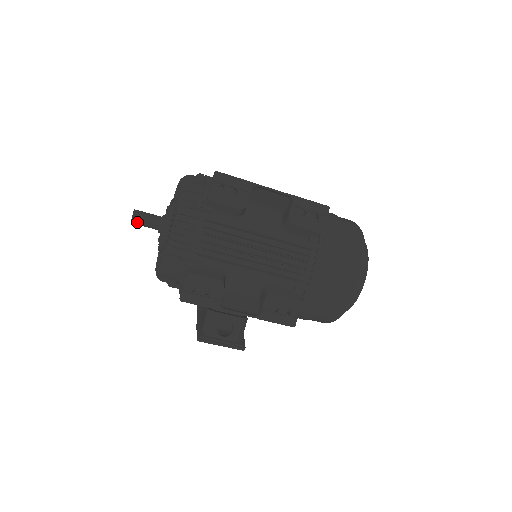
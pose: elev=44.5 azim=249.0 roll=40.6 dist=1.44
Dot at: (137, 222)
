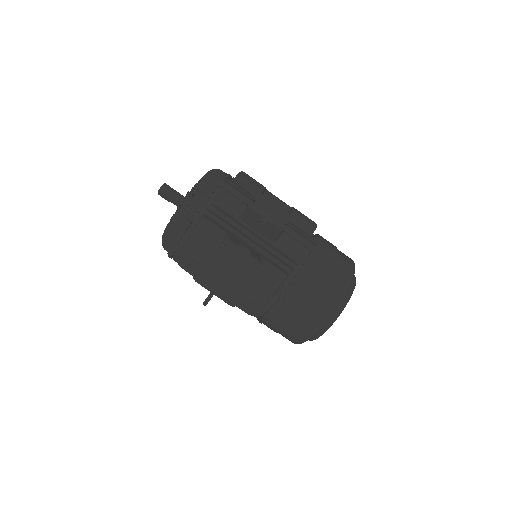
Dot at: (167, 188)
